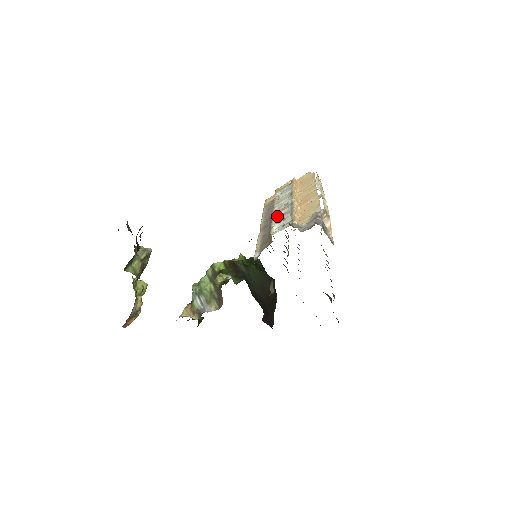
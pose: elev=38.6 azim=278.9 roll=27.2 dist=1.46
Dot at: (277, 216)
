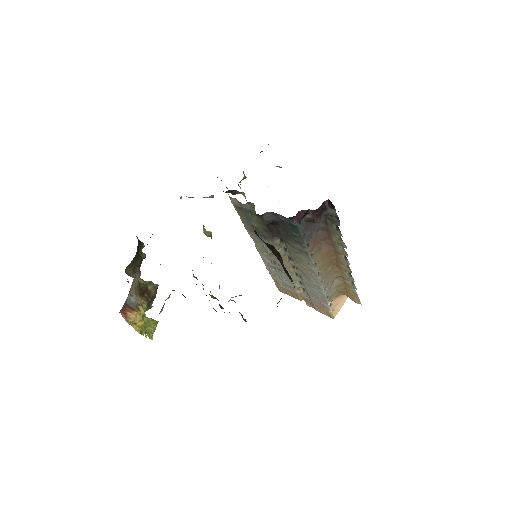
Dot at: occluded
